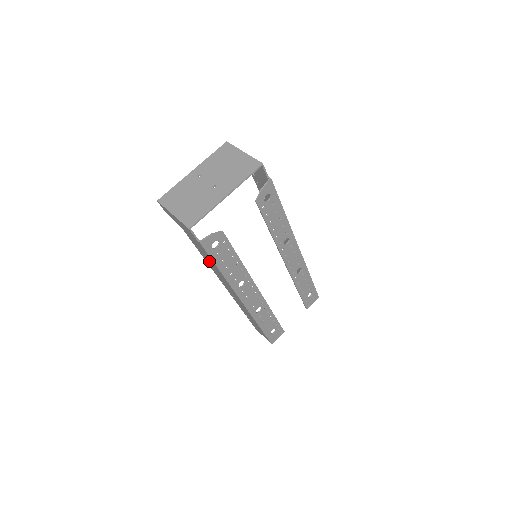
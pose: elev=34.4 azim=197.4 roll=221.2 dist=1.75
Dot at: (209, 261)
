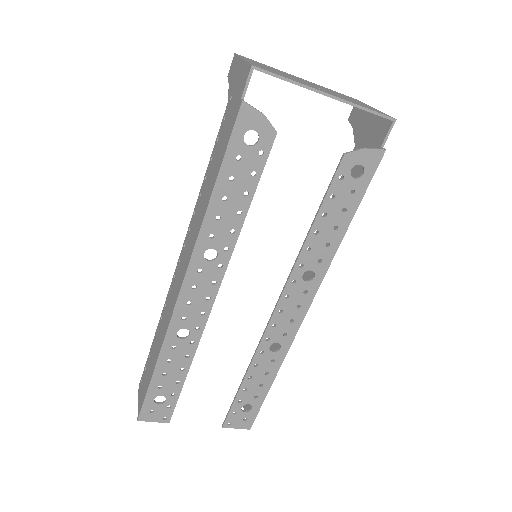
Dot at: (211, 175)
